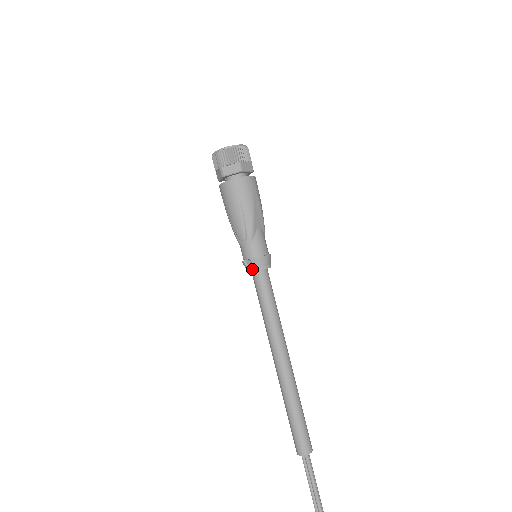
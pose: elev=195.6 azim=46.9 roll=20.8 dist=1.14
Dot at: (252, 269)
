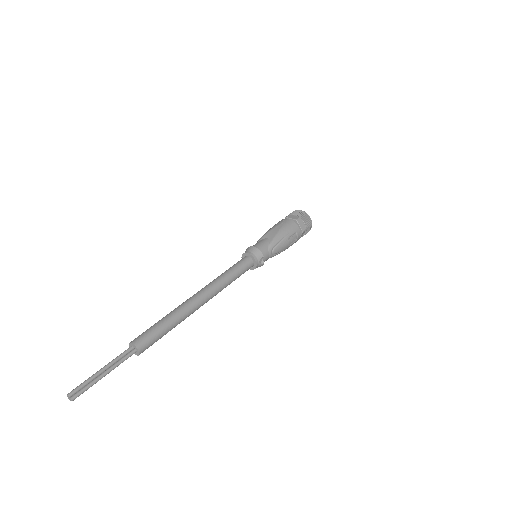
Dot at: (243, 256)
